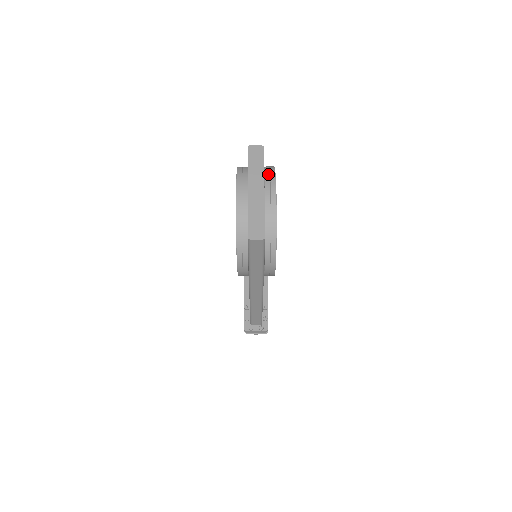
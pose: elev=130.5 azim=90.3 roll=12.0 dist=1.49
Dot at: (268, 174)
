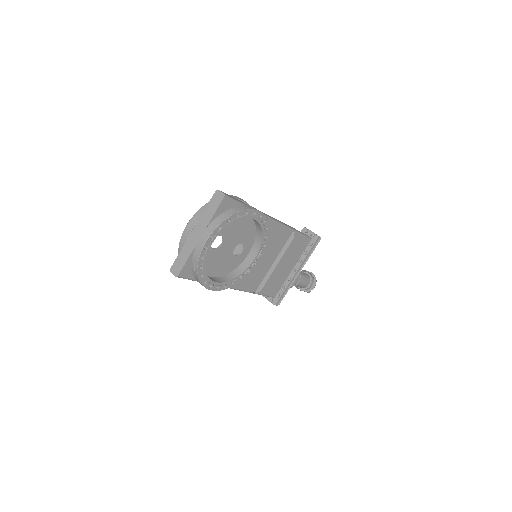
Dot at: (213, 224)
